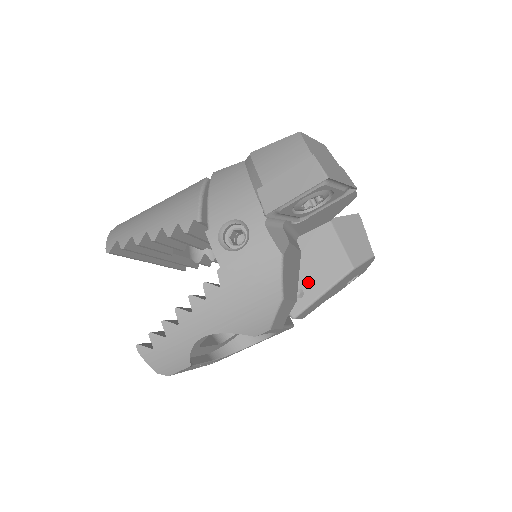
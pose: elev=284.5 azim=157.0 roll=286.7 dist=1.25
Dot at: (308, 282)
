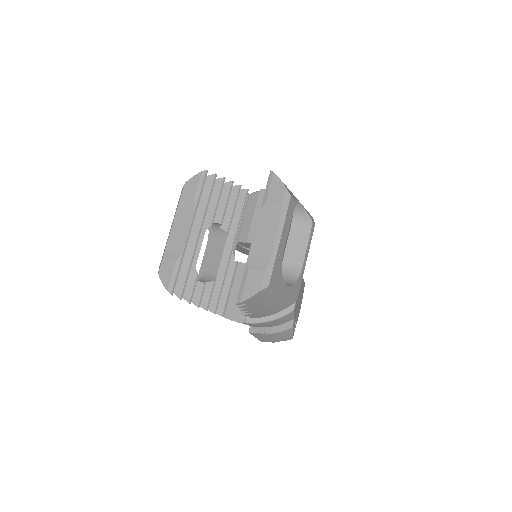
Dot at: occluded
